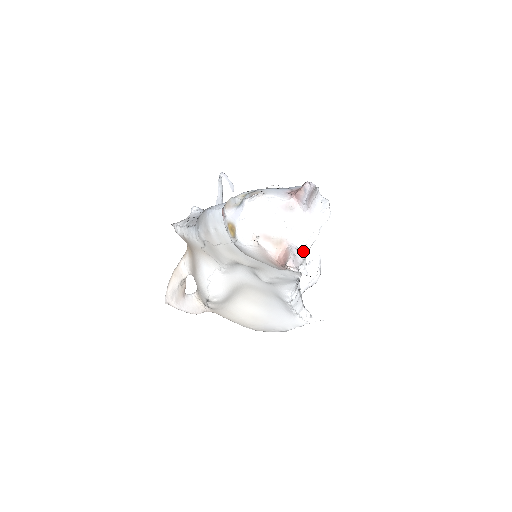
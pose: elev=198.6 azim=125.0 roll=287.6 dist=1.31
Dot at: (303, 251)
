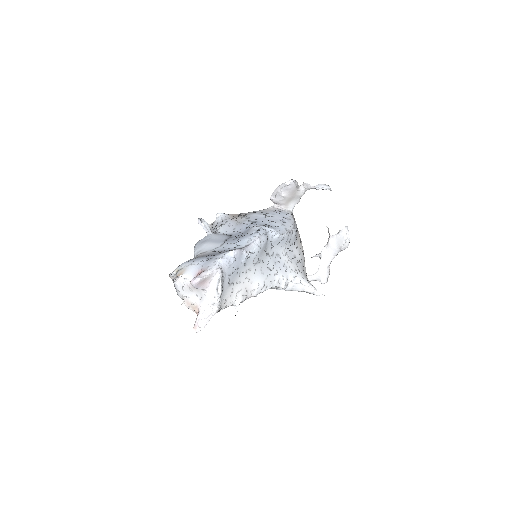
Dot at: (210, 313)
